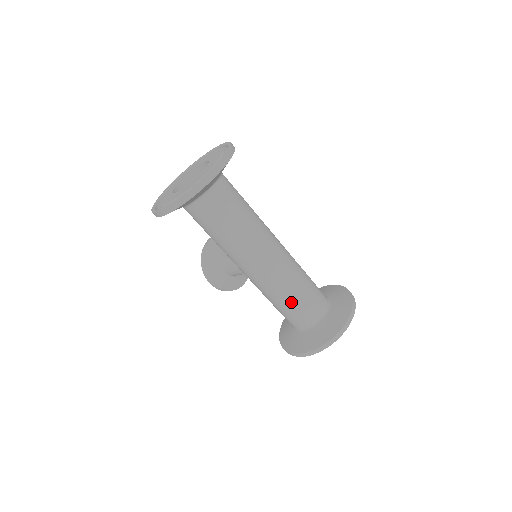
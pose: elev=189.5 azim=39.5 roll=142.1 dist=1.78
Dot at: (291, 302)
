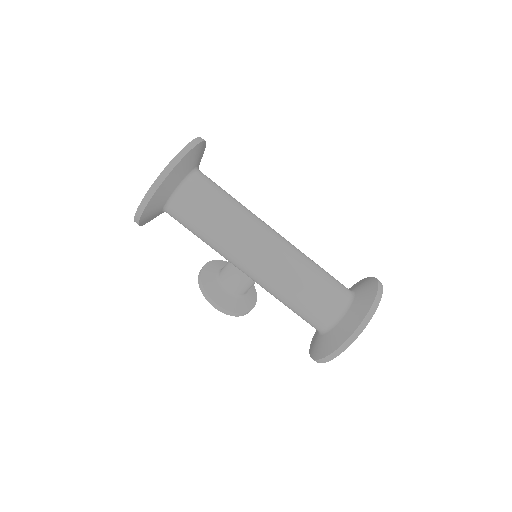
Dot at: (308, 289)
